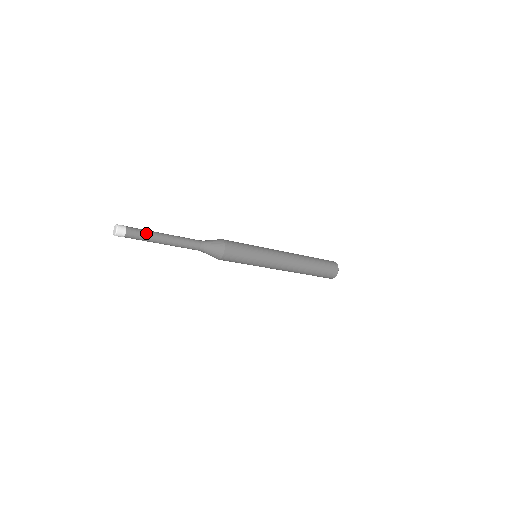
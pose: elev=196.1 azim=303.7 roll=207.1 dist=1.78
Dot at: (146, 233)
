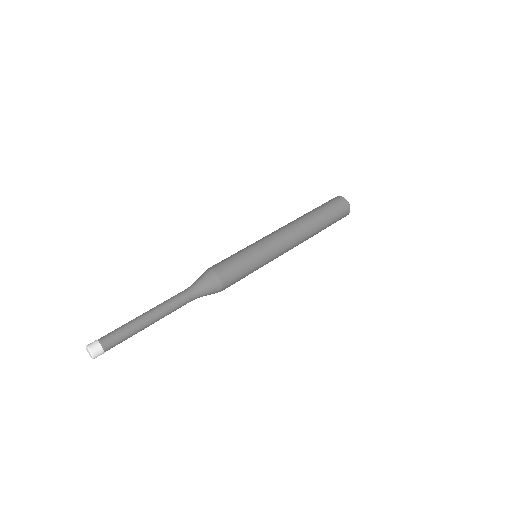
Dot at: occluded
